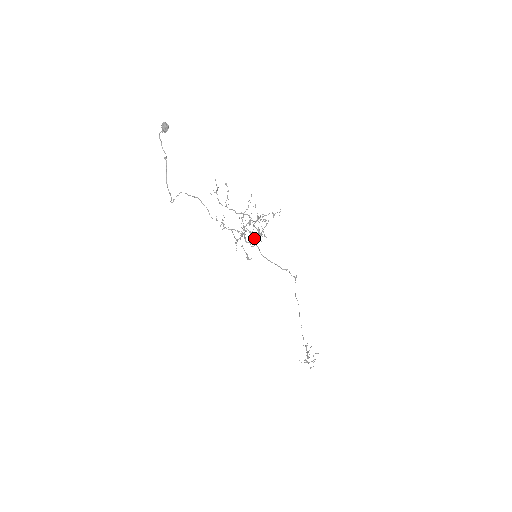
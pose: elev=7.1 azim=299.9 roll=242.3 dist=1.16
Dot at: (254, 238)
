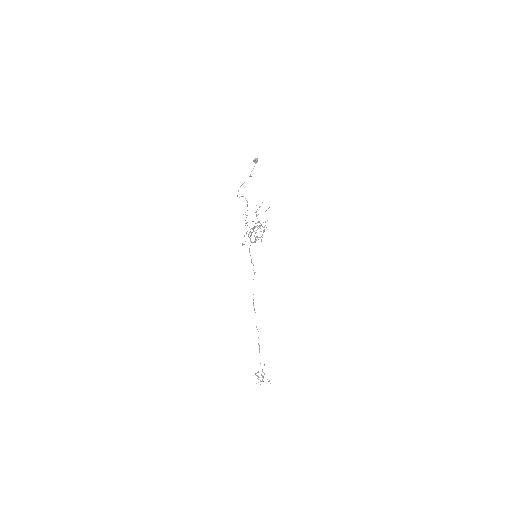
Dot at: (256, 240)
